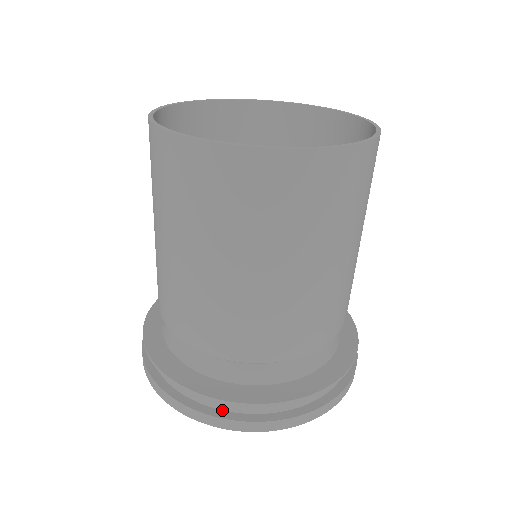
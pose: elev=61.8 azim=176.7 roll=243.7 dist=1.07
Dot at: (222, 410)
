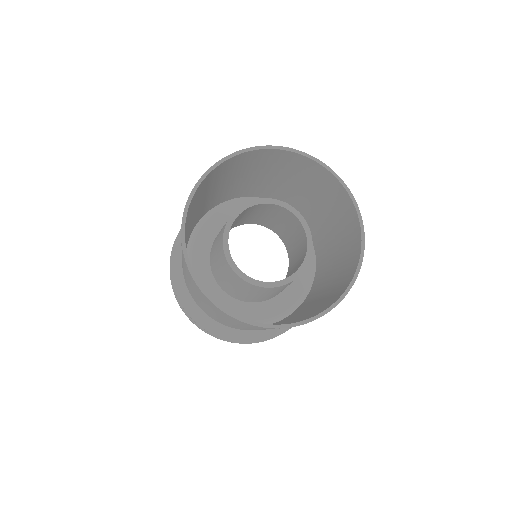
Dot at: occluded
